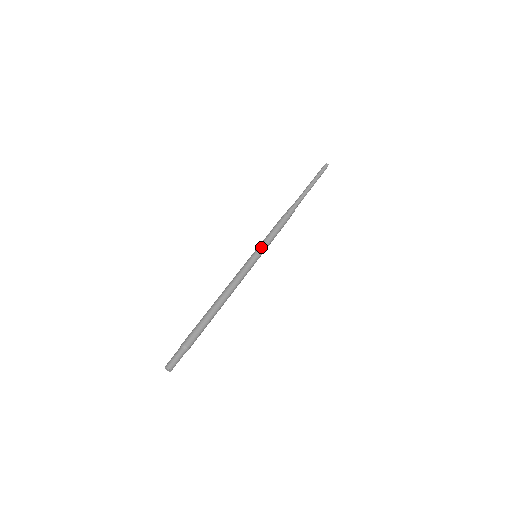
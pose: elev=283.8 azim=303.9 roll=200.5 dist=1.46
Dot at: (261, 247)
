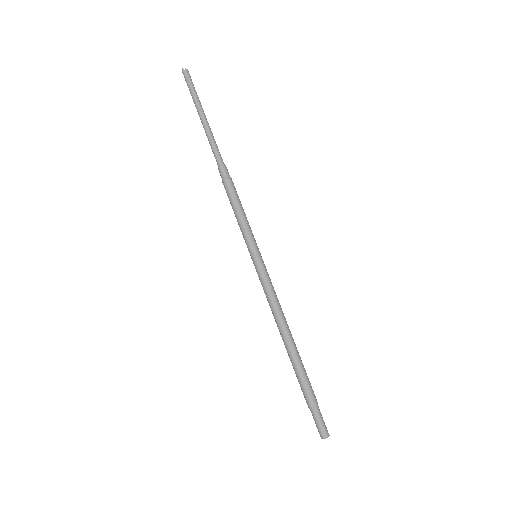
Dot at: (250, 244)
